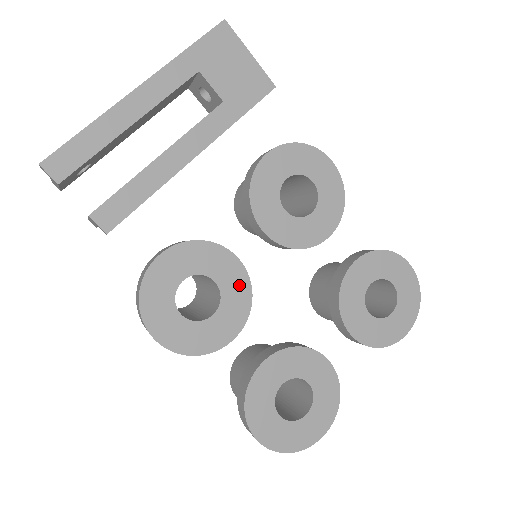
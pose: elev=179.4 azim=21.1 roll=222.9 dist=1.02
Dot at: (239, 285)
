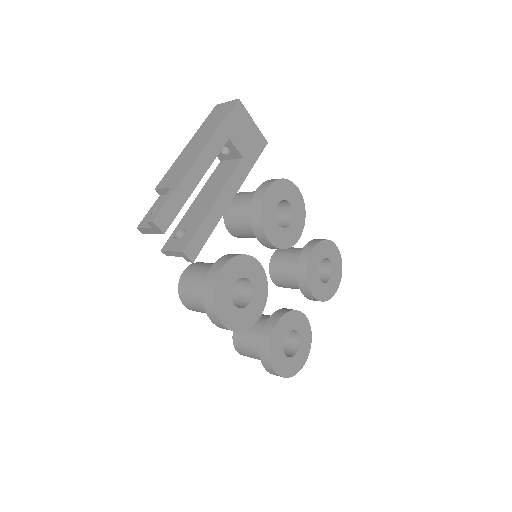
Dot at: (261, 279)
